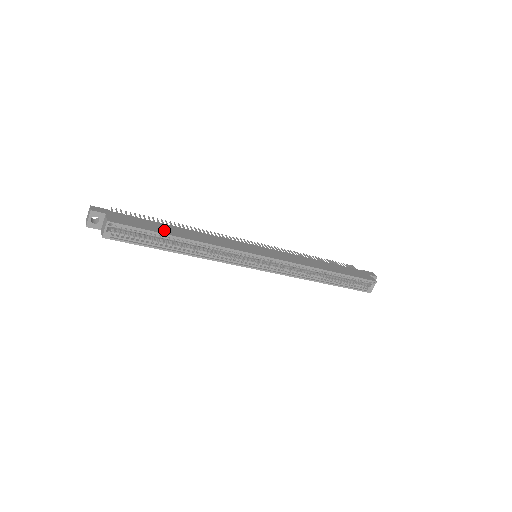
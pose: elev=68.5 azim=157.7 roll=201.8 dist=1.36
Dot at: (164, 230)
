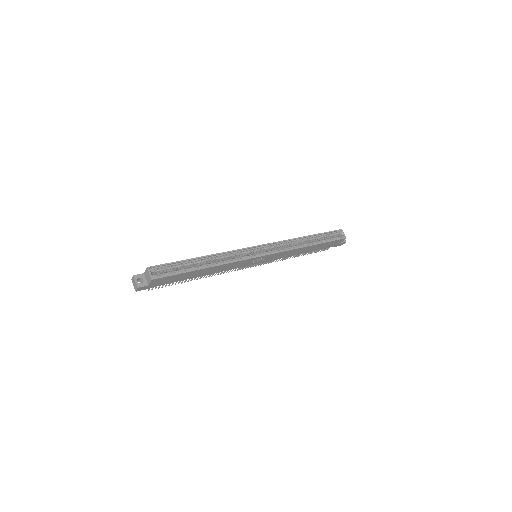
Dot at: occluded
